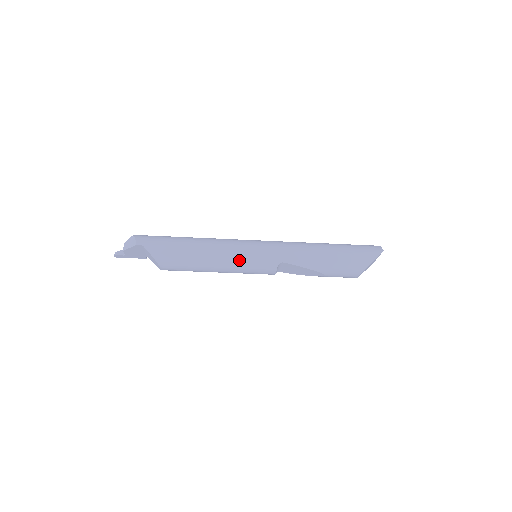
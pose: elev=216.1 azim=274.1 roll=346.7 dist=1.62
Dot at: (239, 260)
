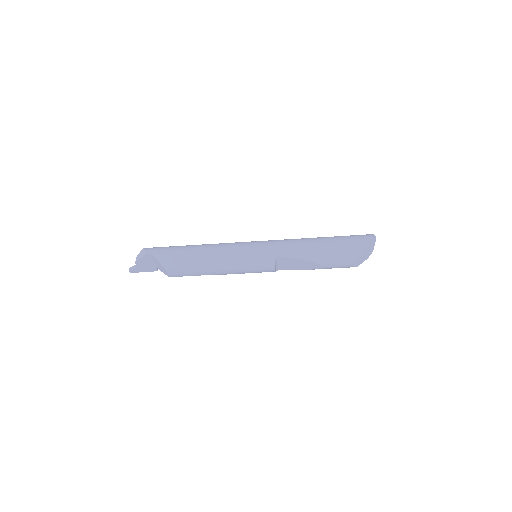
Dot at: (239, 258)
